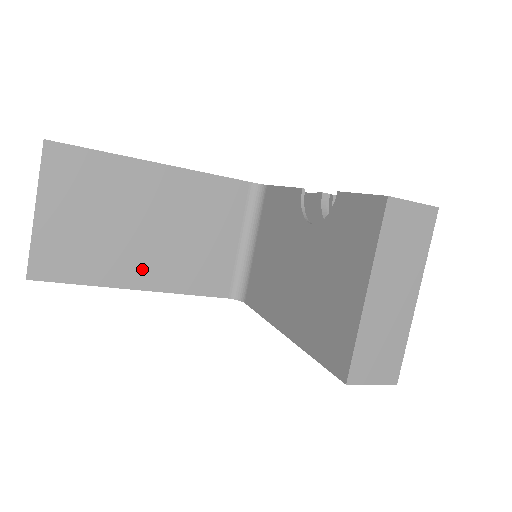
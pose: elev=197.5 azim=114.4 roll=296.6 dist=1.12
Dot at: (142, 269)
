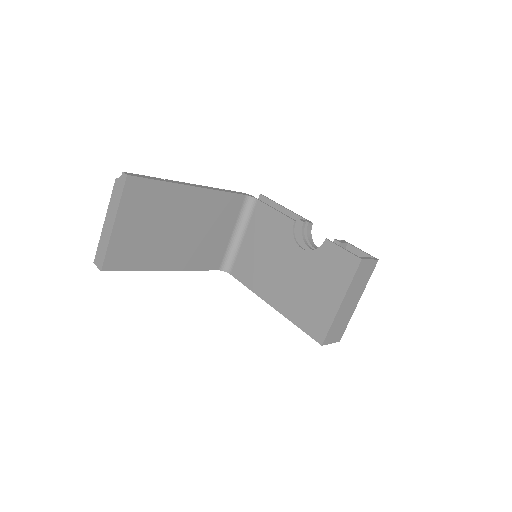
Dot at: (172, 257)
